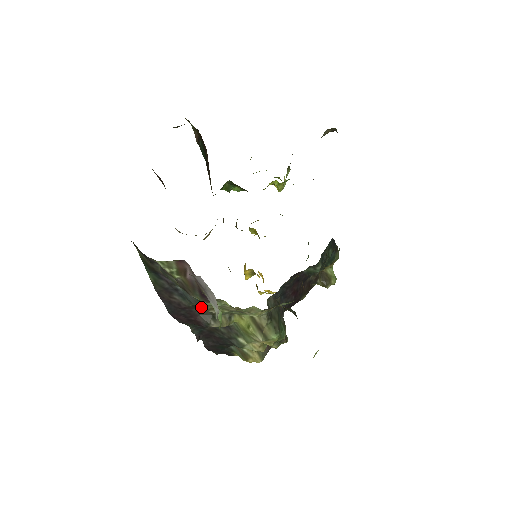
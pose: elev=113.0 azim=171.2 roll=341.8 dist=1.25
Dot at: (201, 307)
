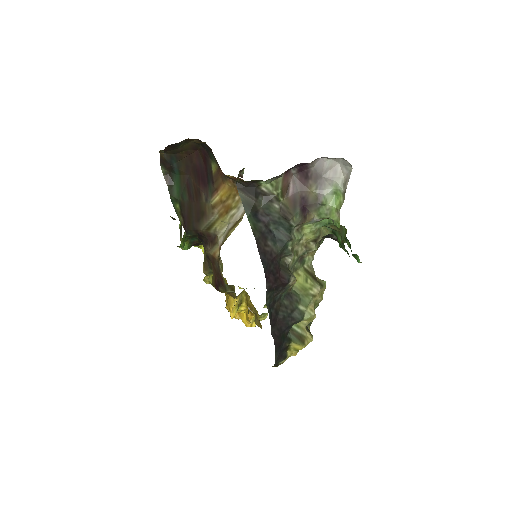
Dot at: (285, 252)
